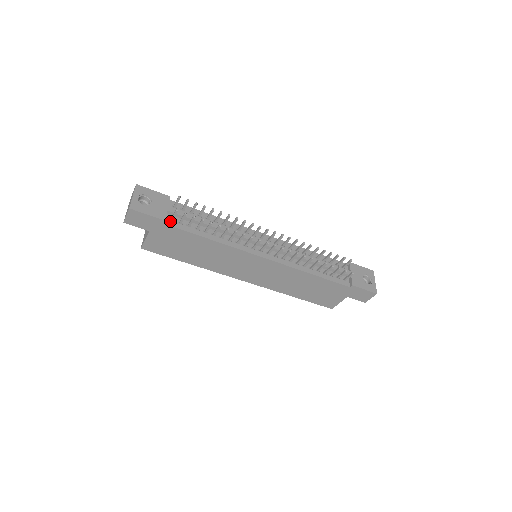
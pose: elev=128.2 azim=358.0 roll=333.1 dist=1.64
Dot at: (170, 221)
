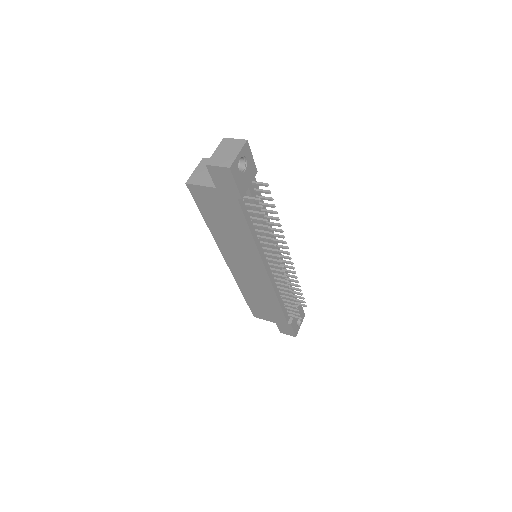
Dot at: (242, 198)
